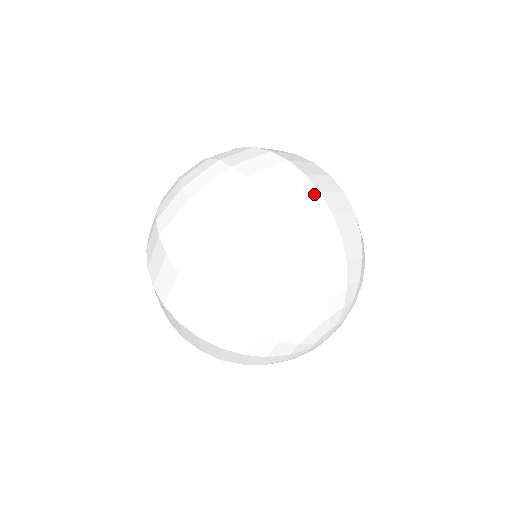
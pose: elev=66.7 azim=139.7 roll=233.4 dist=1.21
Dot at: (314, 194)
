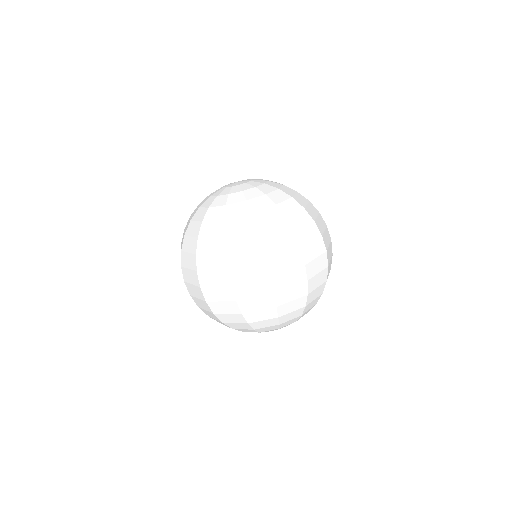
Dot at: (326, 268)
